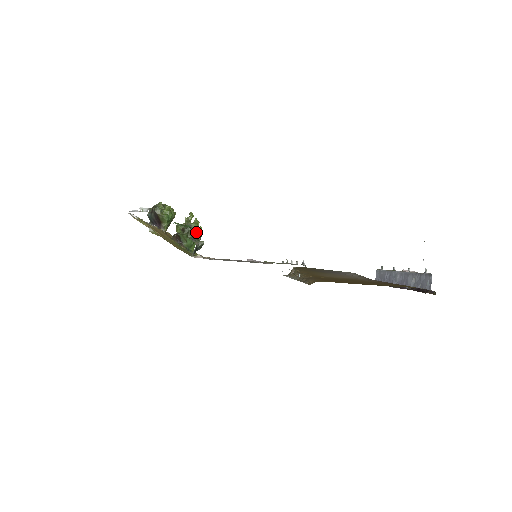
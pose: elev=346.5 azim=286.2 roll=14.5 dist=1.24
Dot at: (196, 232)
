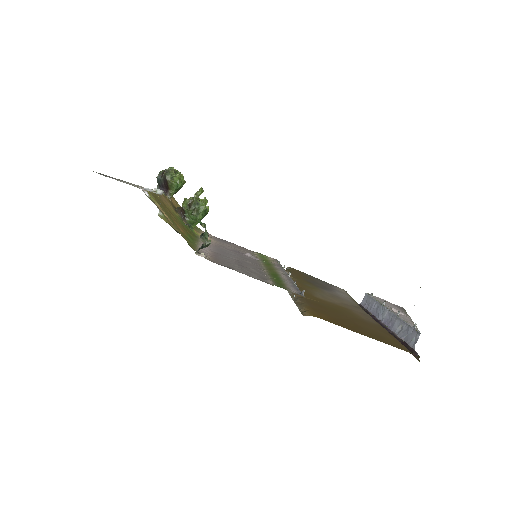
Dot at: (206, 230)
